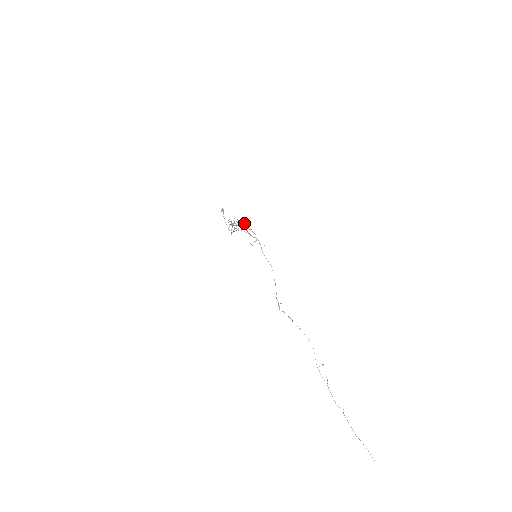
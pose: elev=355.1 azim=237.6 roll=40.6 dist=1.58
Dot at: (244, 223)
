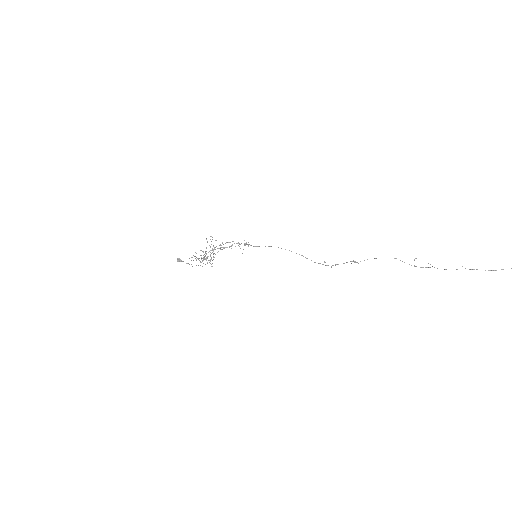
Dot at: occluded
